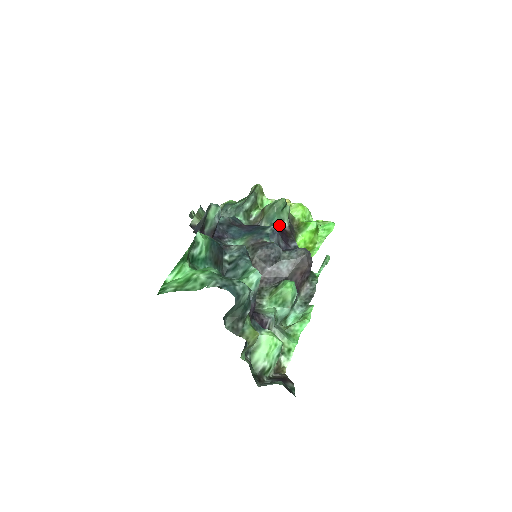
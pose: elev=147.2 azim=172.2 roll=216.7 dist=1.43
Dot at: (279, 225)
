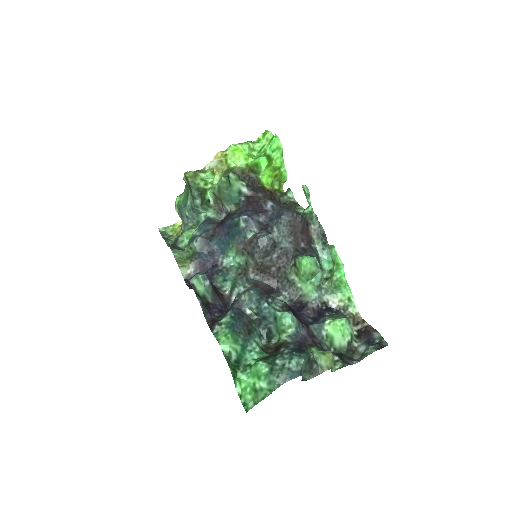
Dot at: (241, 199)
